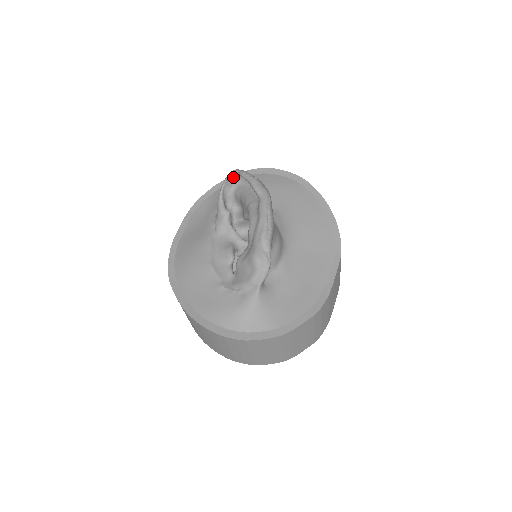
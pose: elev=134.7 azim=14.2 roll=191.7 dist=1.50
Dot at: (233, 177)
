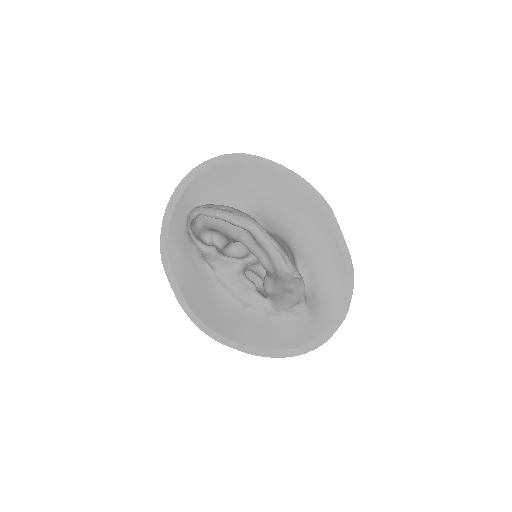
Dot at: occluded
